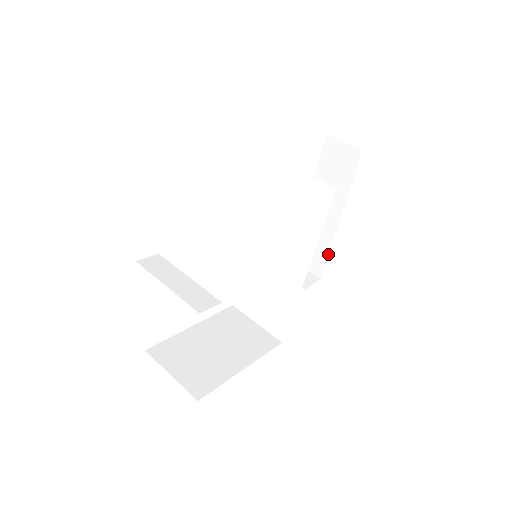
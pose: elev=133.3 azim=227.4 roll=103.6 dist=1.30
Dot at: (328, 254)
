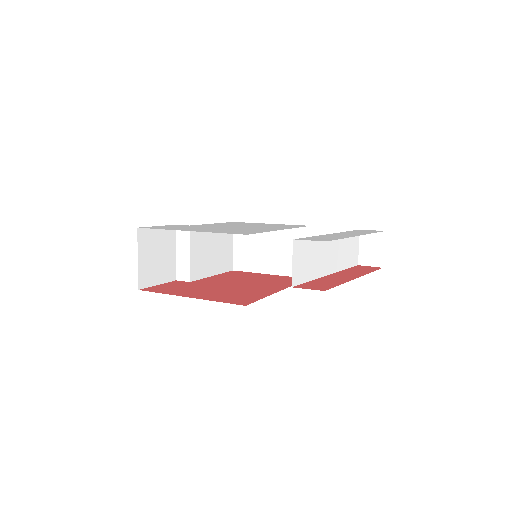
Dot at: (373, 271)
